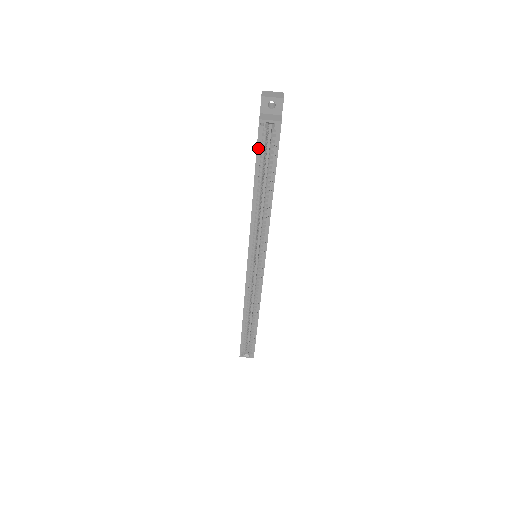
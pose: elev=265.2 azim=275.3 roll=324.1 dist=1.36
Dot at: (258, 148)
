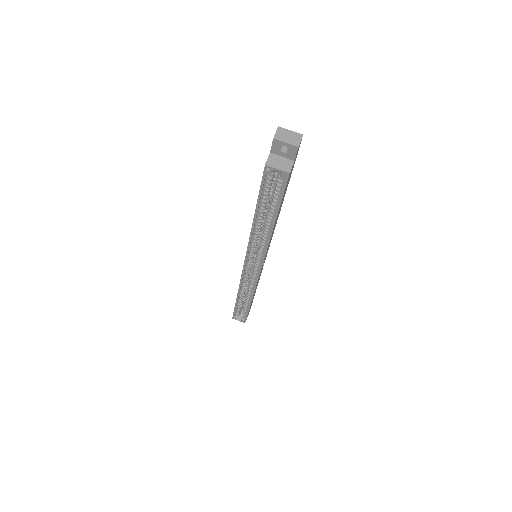
Dot at: (262, 187)
